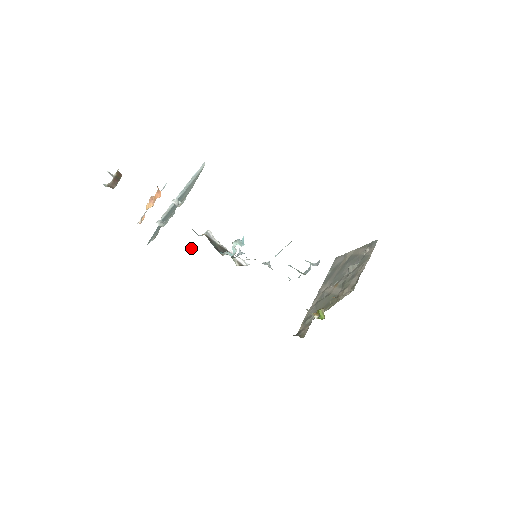
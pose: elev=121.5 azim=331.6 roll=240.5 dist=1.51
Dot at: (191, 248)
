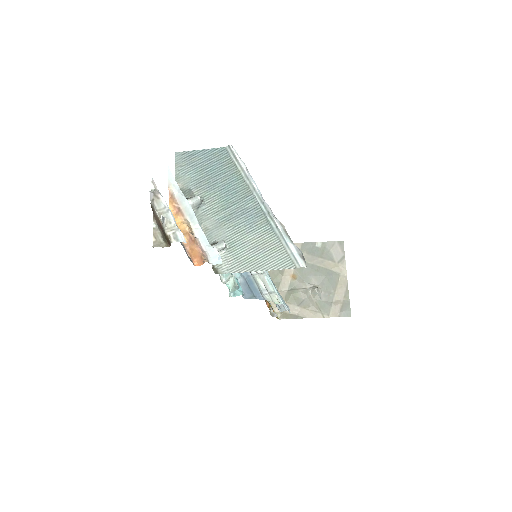
Dot at: occluded
